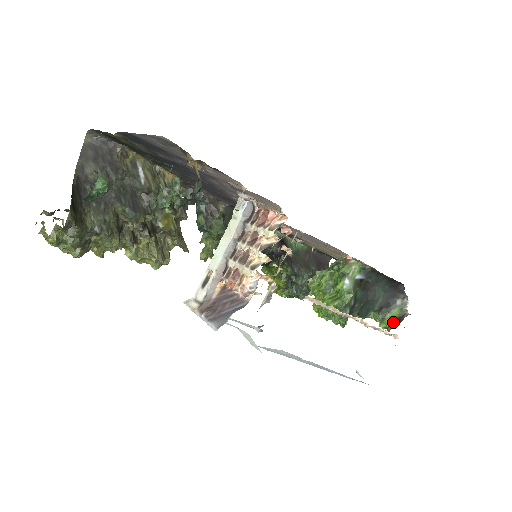
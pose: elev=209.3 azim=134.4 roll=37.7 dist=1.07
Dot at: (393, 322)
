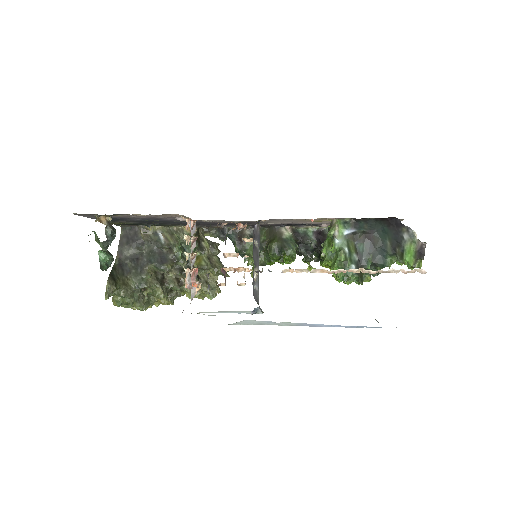
Dot at: (415, 258)
